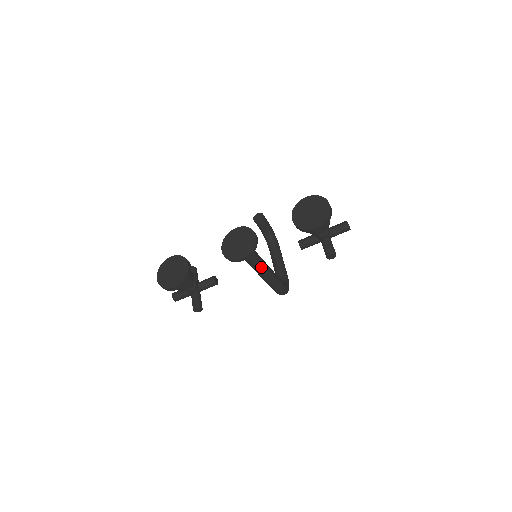
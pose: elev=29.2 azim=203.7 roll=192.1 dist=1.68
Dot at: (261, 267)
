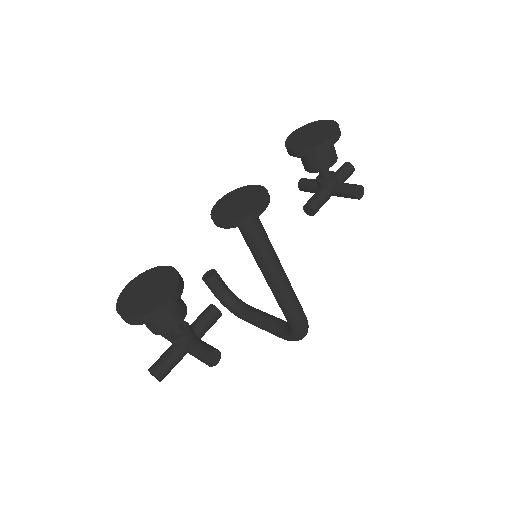
Dot at: (275, 256)
